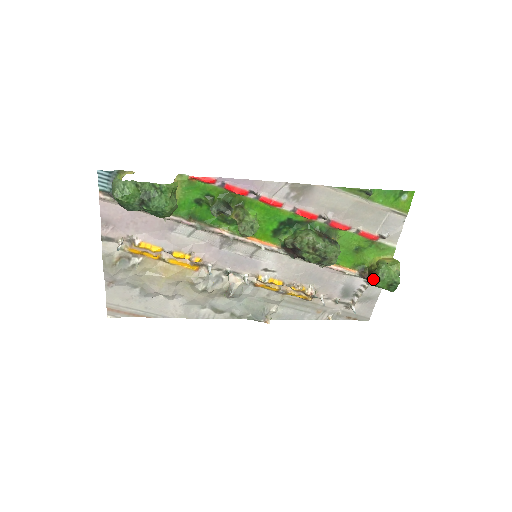
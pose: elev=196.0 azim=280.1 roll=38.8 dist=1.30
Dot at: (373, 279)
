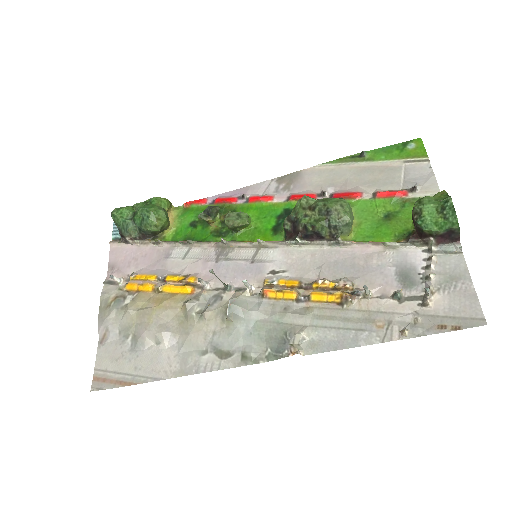
Dot at: (413, 217)
